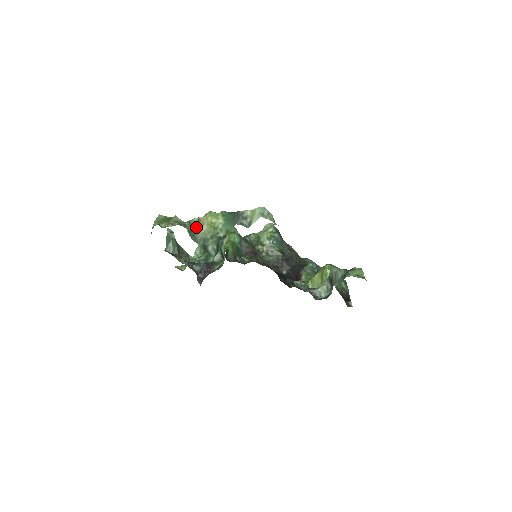
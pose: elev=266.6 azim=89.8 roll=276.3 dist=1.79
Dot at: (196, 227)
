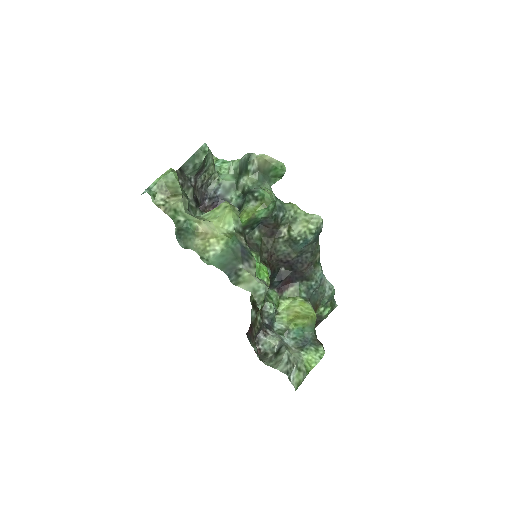
Dot at: (189, 230)
